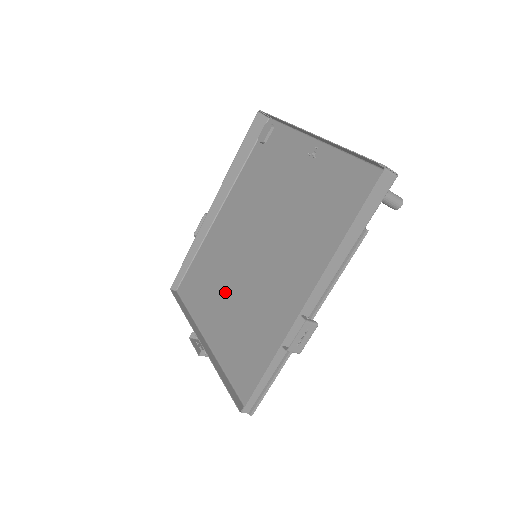
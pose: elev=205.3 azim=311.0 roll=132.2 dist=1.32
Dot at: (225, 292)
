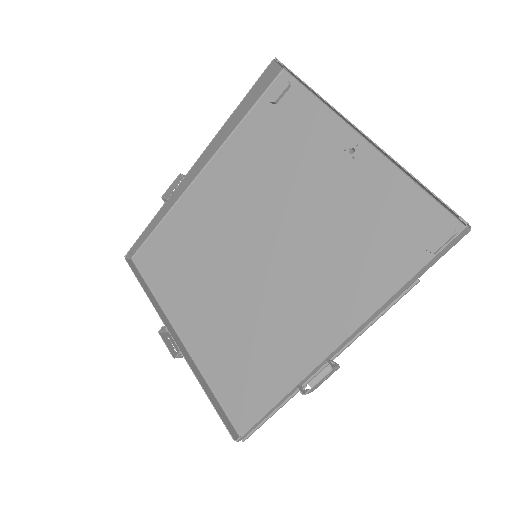
Dot at: (208, 287)
